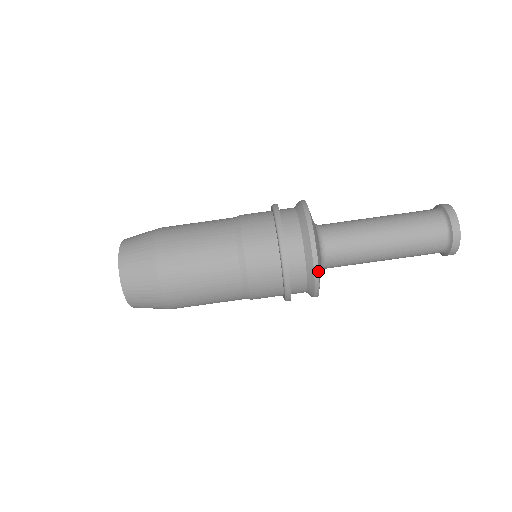
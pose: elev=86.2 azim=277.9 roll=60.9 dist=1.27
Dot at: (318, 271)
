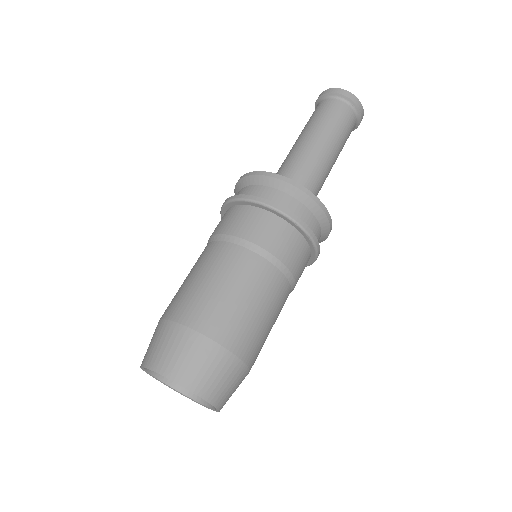
Dot at: (331, 219)
